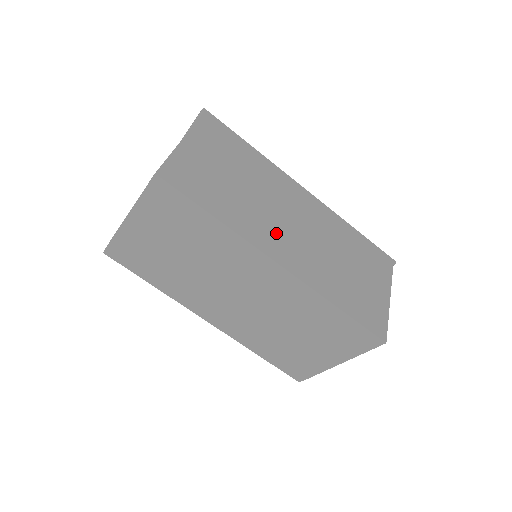
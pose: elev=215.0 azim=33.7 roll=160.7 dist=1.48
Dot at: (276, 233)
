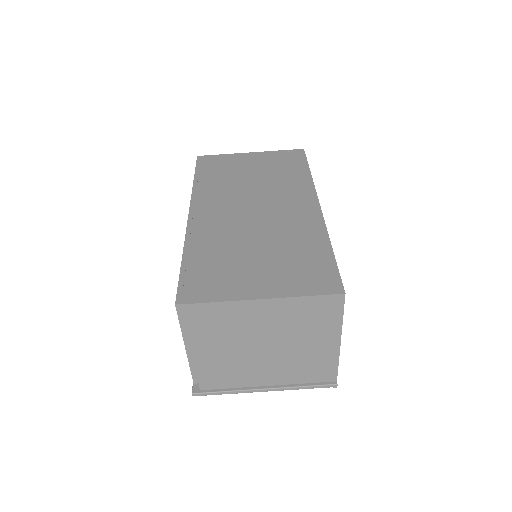
Dot at: occluded
